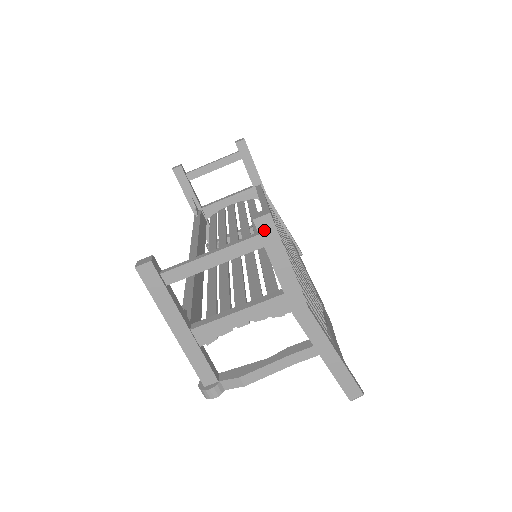
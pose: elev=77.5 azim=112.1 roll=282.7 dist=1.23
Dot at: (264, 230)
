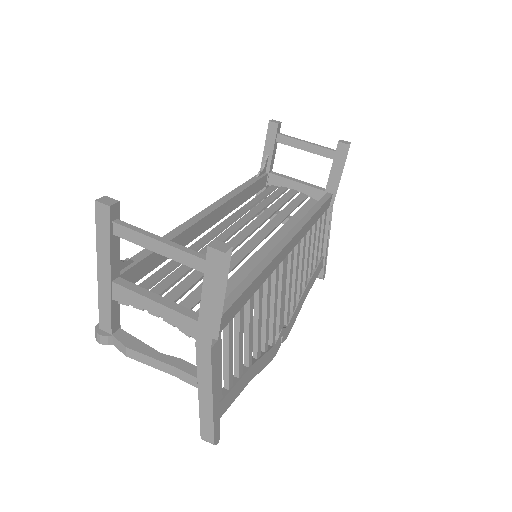
Dot at: (212, 262)
